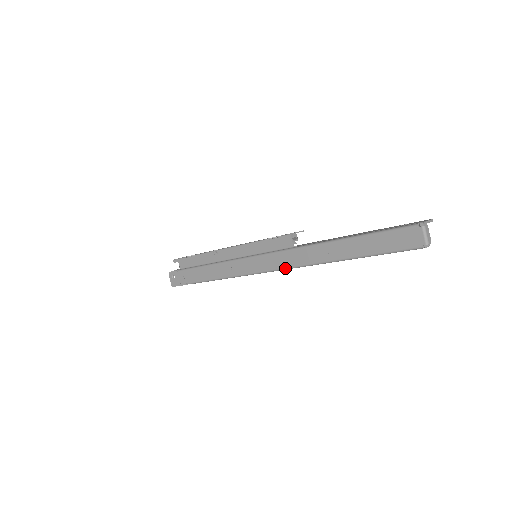
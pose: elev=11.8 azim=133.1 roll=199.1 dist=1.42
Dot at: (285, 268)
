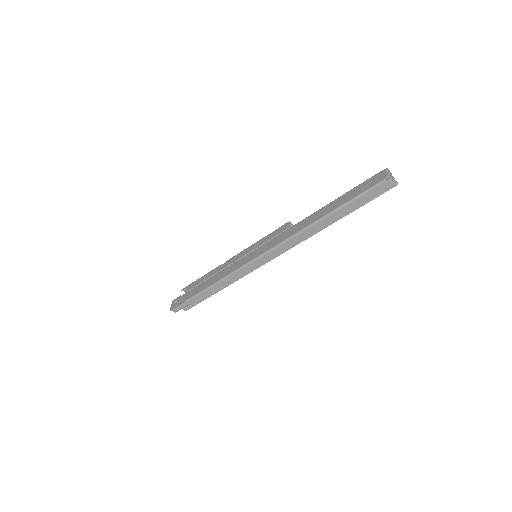
Dot at: (278, 244)
